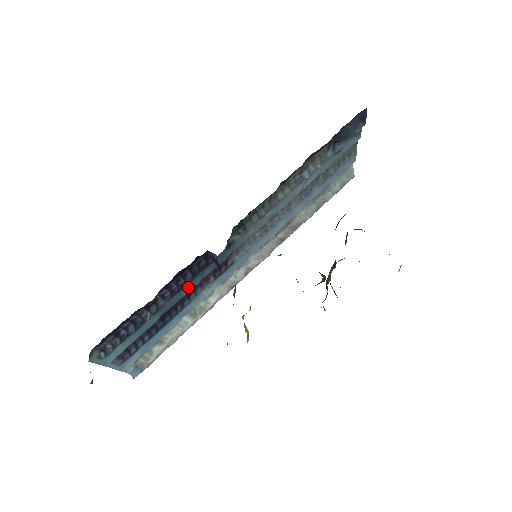
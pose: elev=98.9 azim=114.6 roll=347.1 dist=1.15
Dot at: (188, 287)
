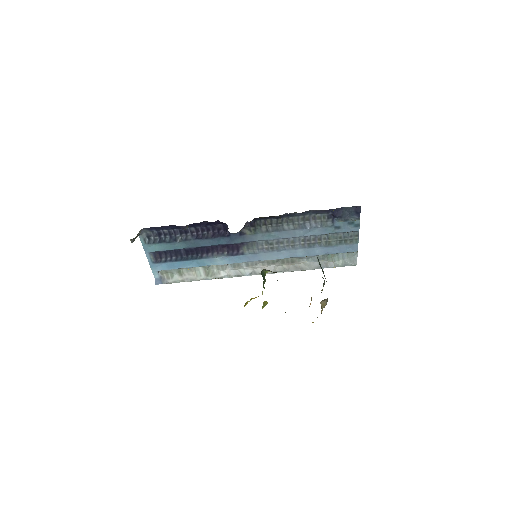
Dot at: (208, 242)
